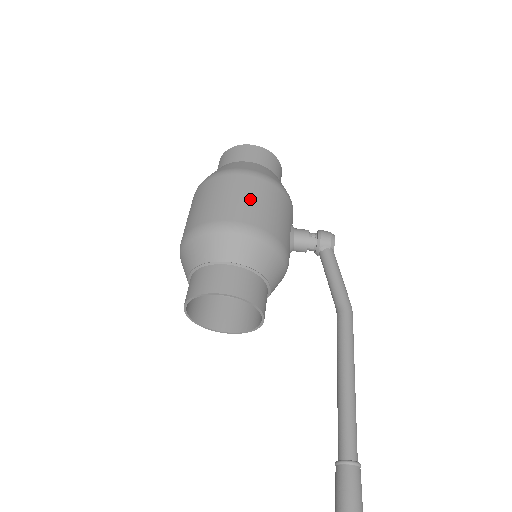
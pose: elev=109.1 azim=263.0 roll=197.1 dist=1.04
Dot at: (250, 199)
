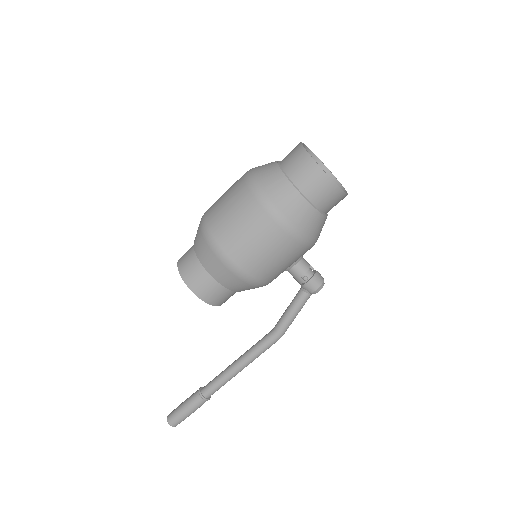
Dot at: (261, 250)
